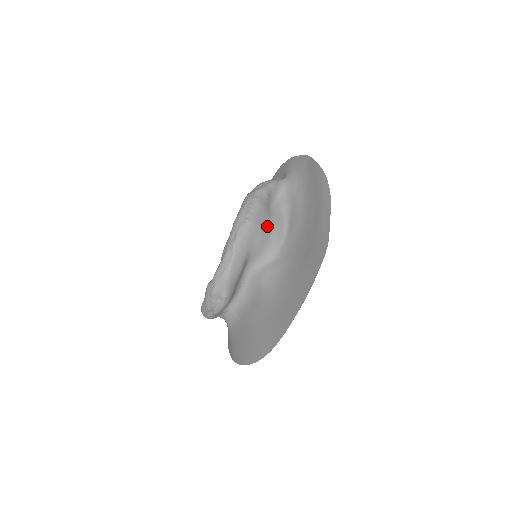
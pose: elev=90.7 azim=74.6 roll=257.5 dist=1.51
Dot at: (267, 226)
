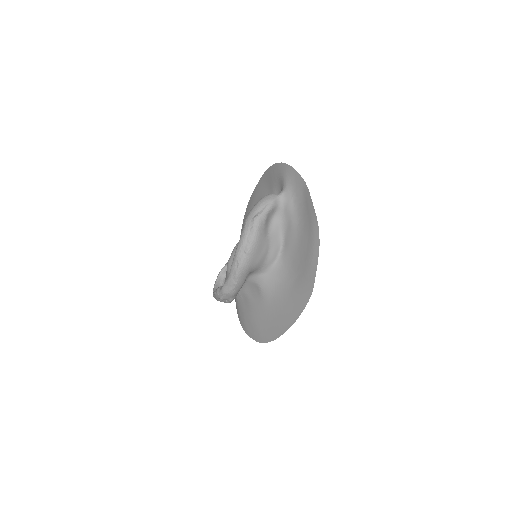
Dot at: (265, 249)
